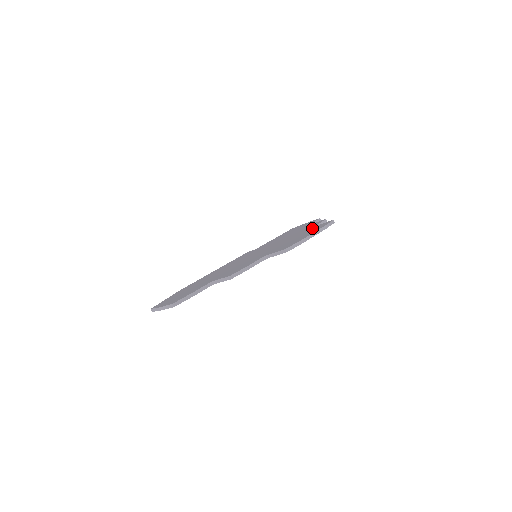
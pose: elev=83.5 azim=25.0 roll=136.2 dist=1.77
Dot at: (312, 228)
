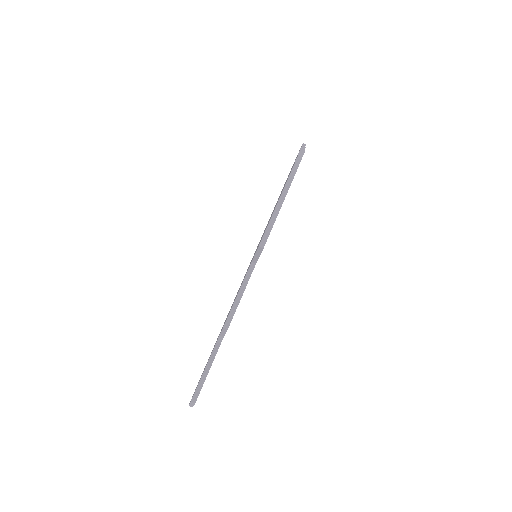
Dot at: occluded
